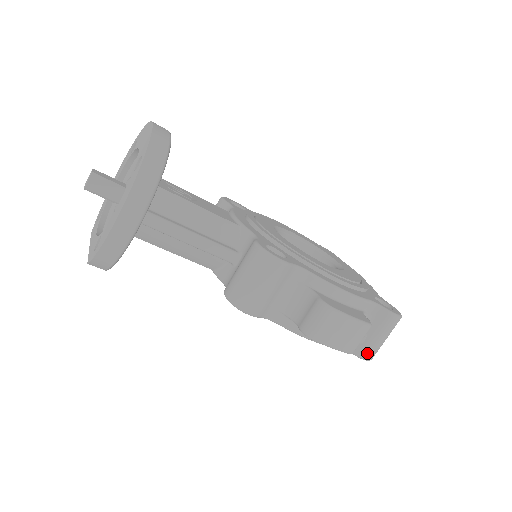
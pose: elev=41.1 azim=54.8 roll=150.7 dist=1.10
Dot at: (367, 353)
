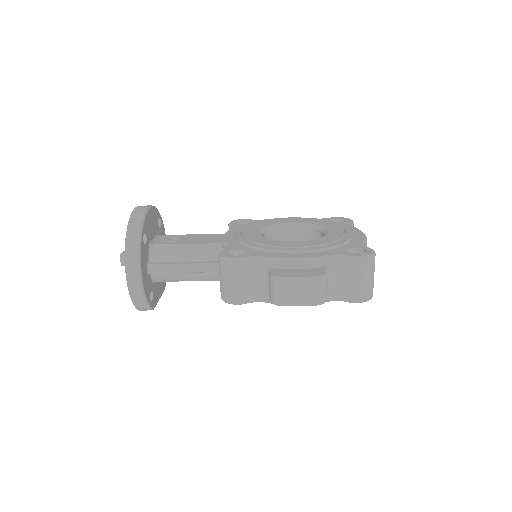
Dot at: (357, 297)
